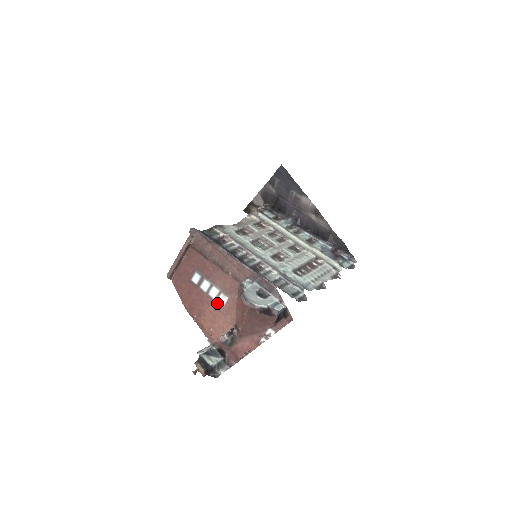
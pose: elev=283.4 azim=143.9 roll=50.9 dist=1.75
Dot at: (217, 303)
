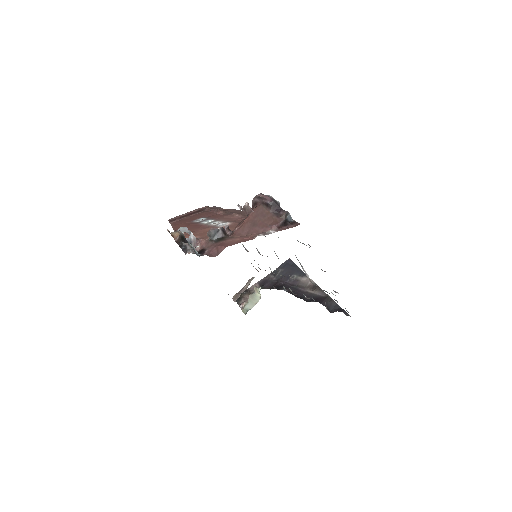
Dot at: (216, 226)
